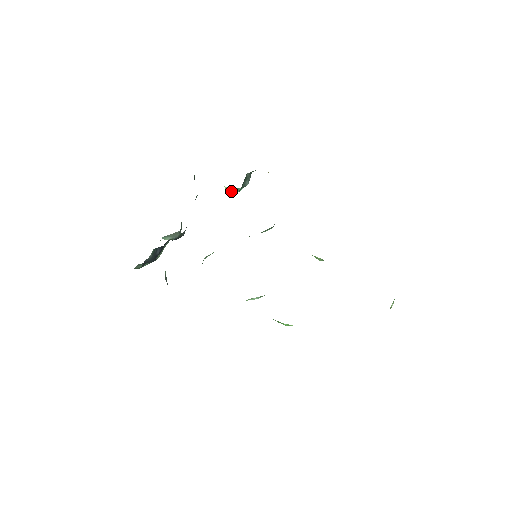
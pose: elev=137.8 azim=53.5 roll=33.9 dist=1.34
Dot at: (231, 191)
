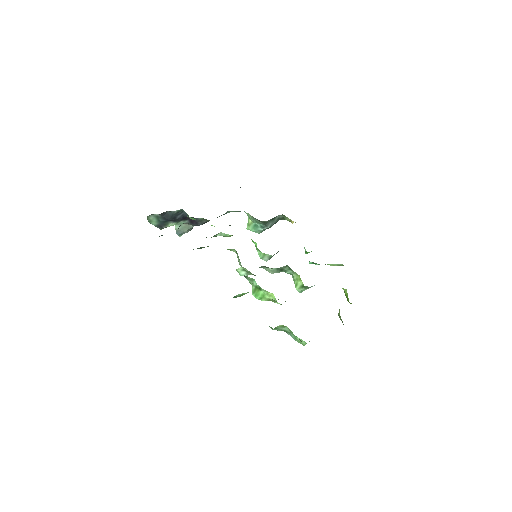
Dot at: (251, 226)
